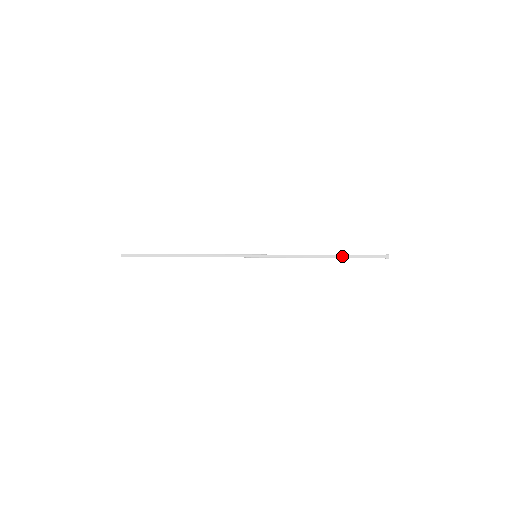
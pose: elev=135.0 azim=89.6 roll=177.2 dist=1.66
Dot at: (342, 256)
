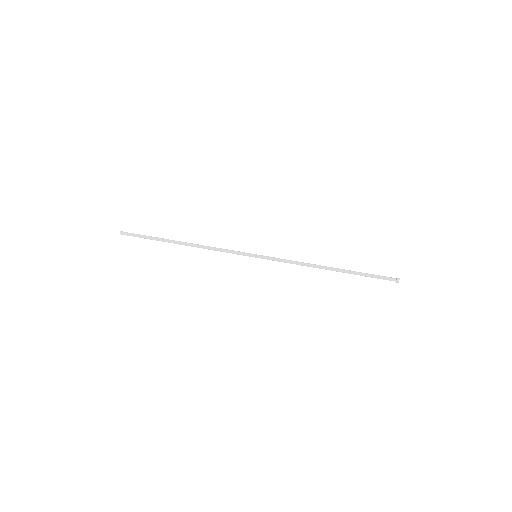
Dot at: (348, 271)
